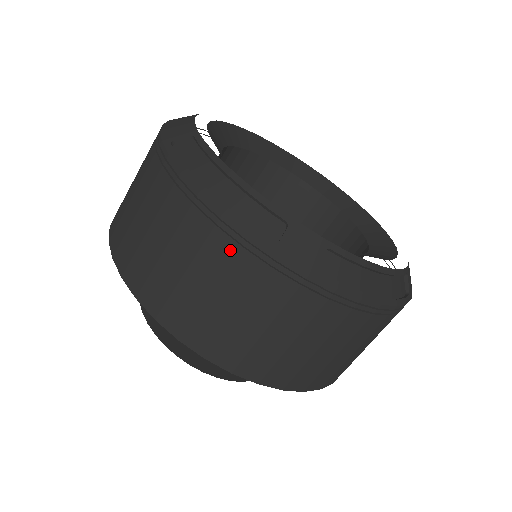
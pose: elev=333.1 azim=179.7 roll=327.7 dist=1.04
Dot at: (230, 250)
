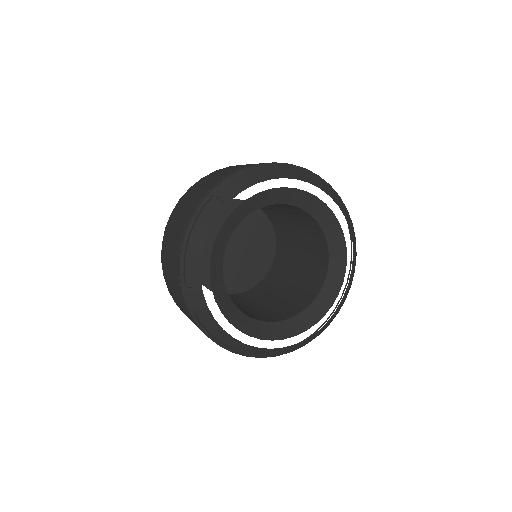
Dot at: (176, 267)
